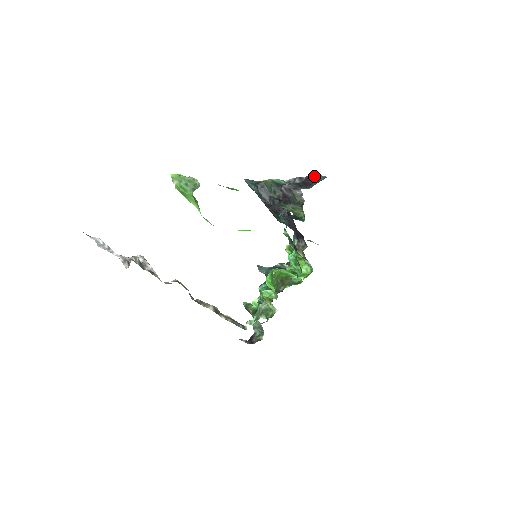
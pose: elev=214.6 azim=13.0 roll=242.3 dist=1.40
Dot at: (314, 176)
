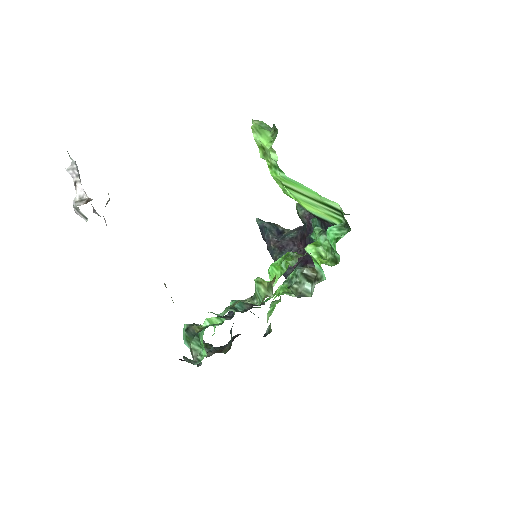
Dot at: occluded
